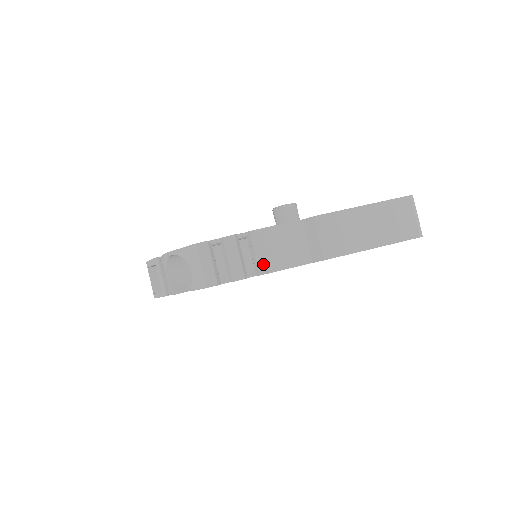
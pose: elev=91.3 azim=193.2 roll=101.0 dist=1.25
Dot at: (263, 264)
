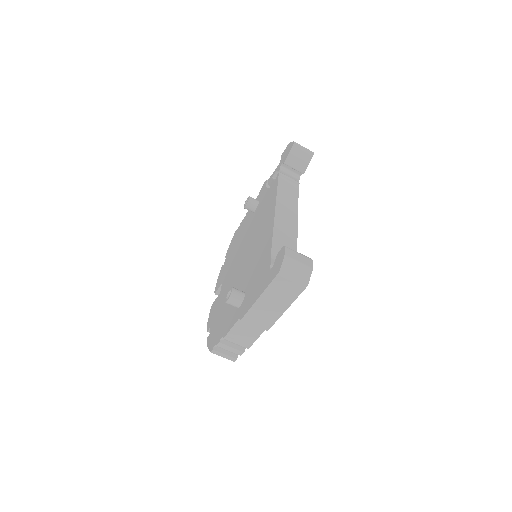
Dot at: (244, 345)
